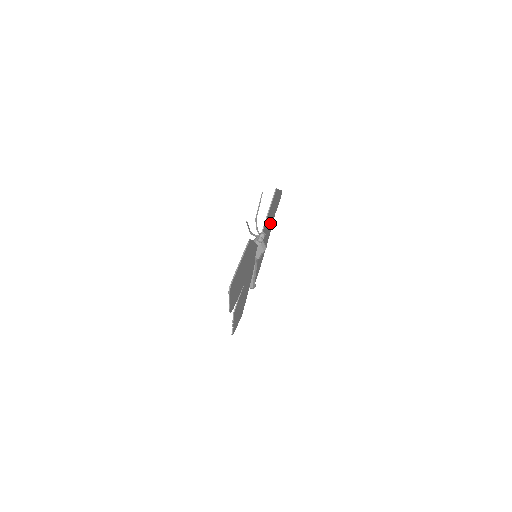
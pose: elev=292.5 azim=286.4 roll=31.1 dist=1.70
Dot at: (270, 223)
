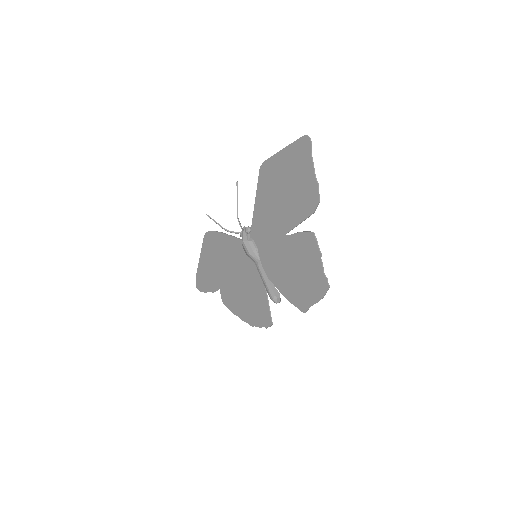
Dot at: (222, 279)
